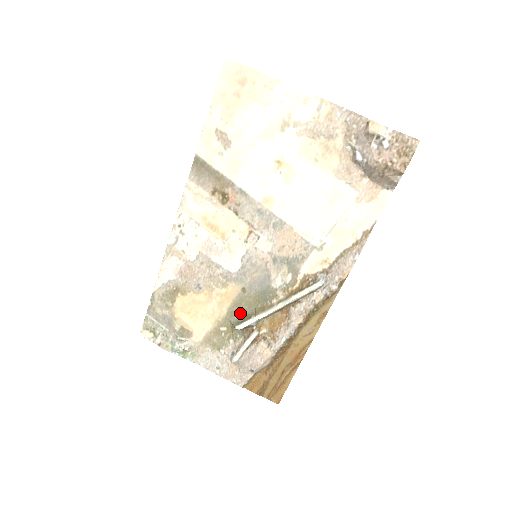
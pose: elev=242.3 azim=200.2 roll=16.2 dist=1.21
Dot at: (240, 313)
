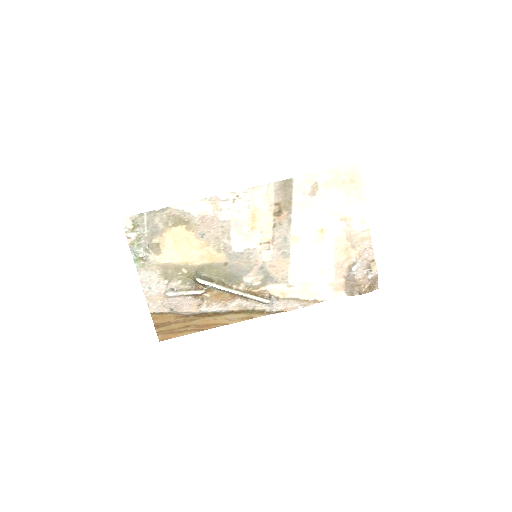
Dot at: (206, 273)
